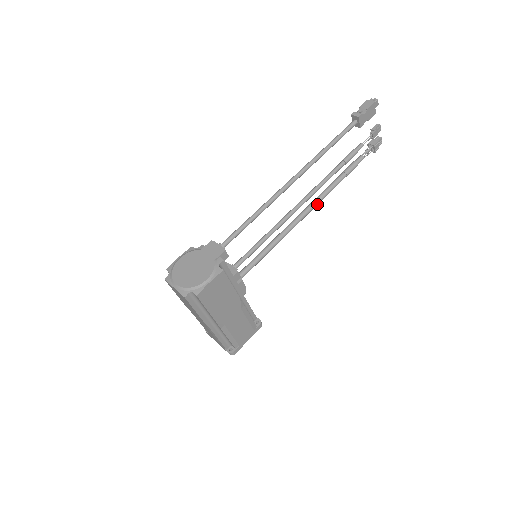
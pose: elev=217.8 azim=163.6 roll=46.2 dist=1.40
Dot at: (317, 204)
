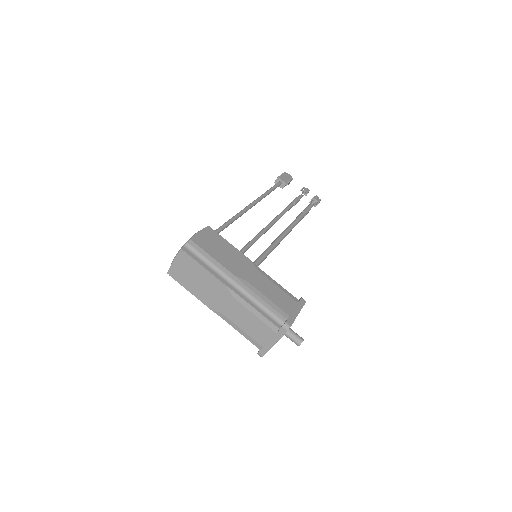
Dot at: (292, 227)
